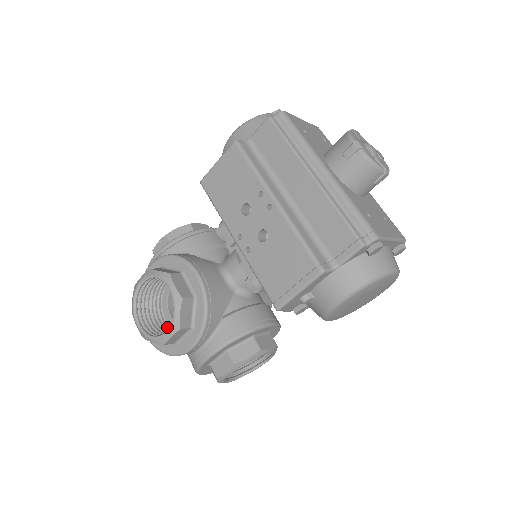
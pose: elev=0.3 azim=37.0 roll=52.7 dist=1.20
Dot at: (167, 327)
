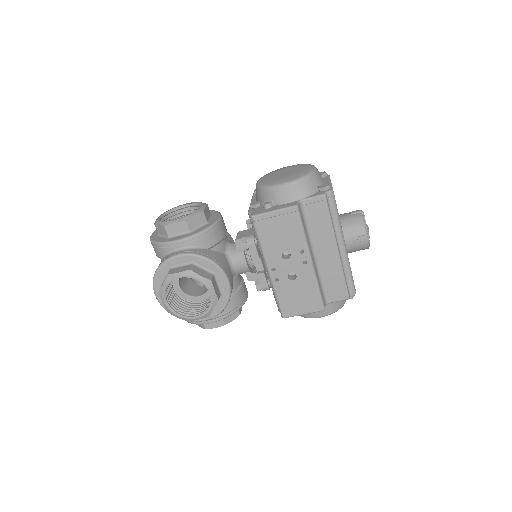
Dot at: (177, 296)
